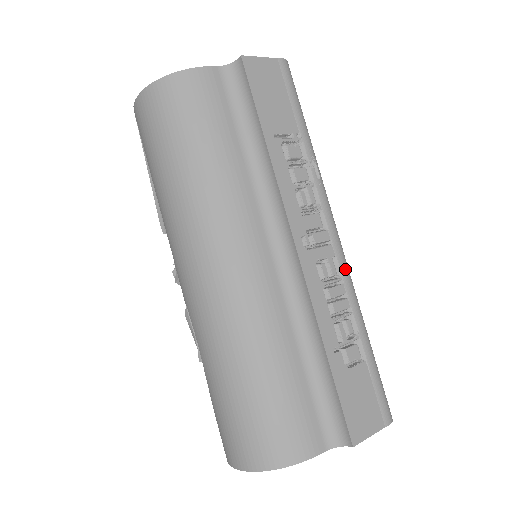
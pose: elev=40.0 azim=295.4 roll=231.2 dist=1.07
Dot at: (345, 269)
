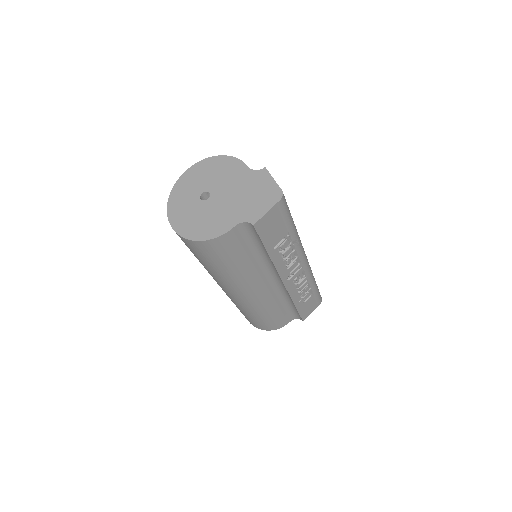
Dot at: (308, 271)
